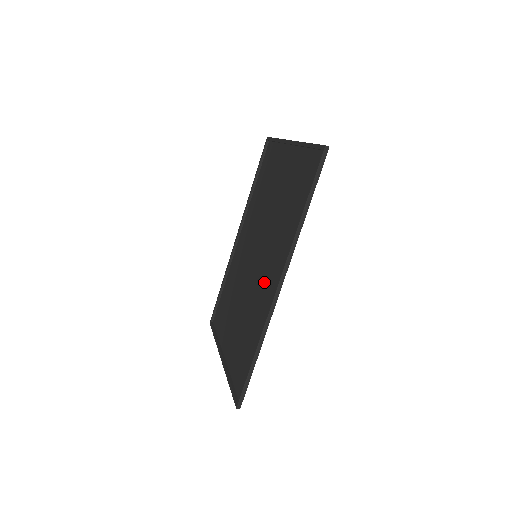
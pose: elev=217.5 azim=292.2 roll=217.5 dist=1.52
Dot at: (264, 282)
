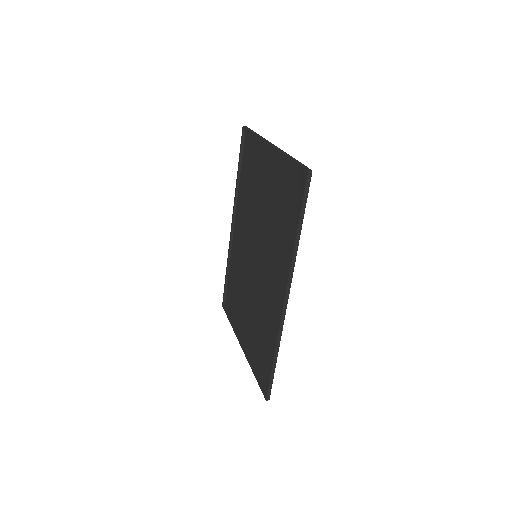
Dot at: (269, 288)
